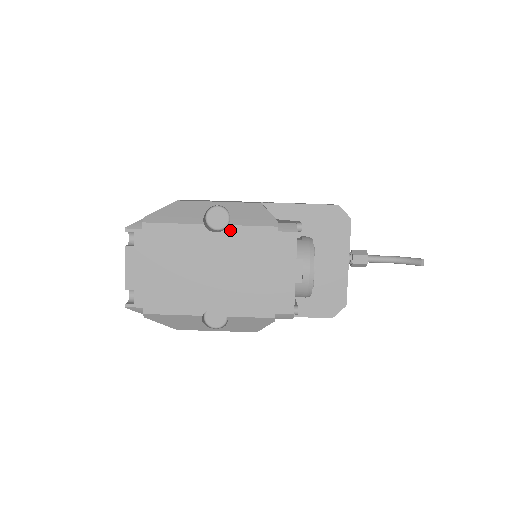
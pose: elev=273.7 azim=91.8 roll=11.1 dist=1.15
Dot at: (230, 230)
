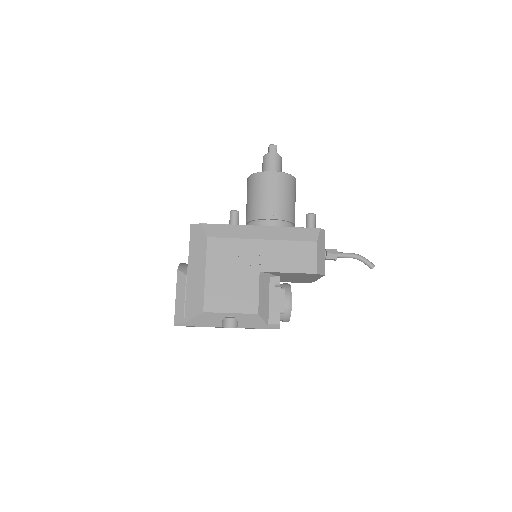
Dot at: occluded
